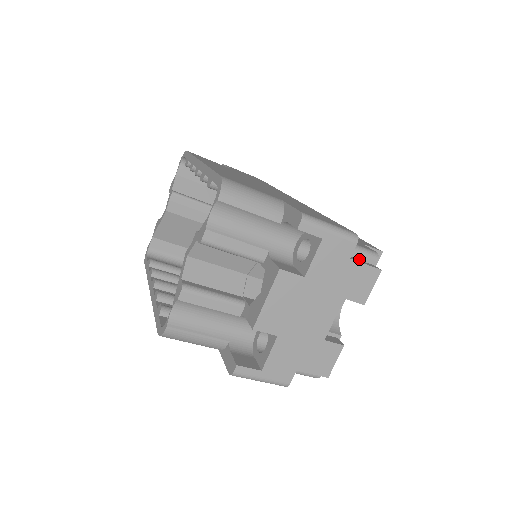
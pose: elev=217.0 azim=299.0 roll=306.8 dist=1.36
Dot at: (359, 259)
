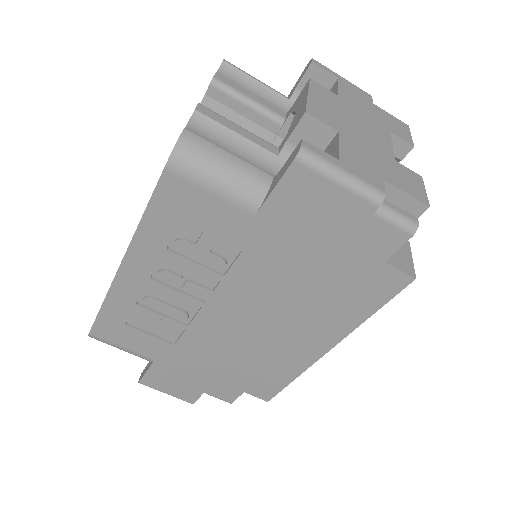
Dot at: occluded
